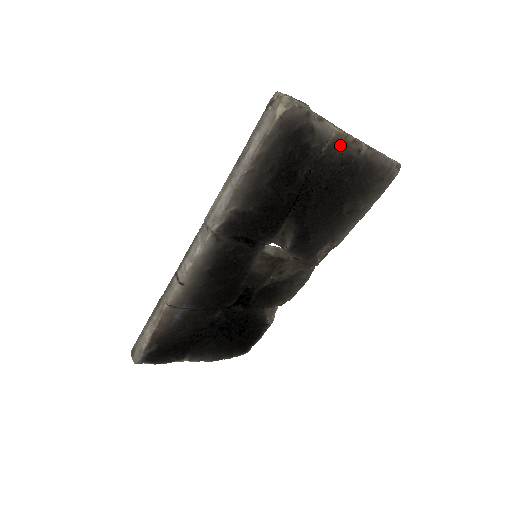
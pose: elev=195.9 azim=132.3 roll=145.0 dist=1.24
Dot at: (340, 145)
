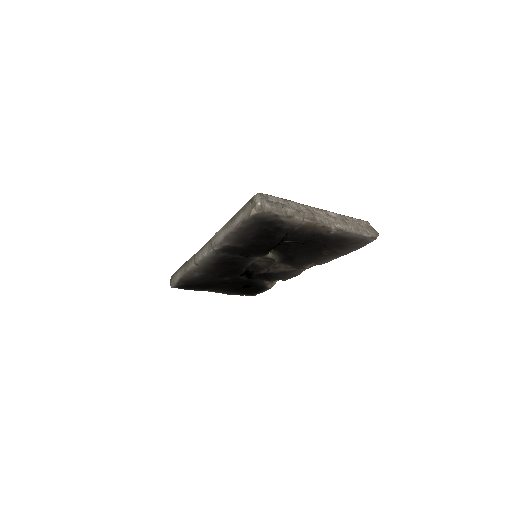
Dot at: (310, 228)
